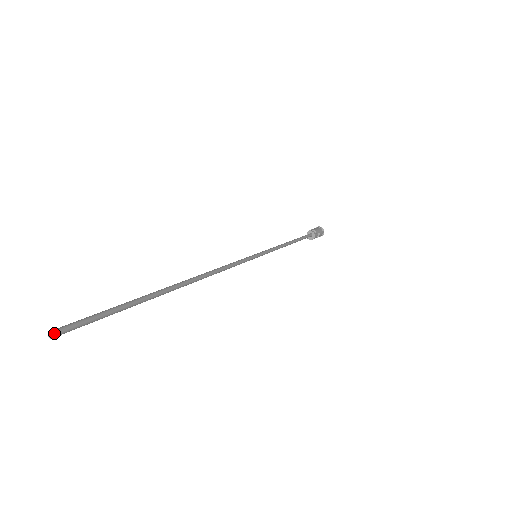
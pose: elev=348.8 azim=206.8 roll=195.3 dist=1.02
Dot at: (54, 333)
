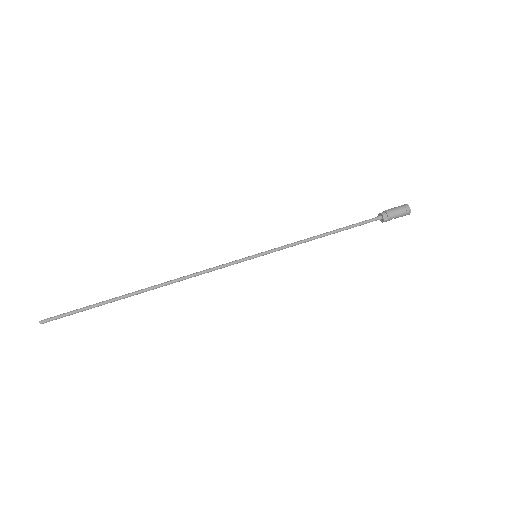
Dot at: (41, 323)
